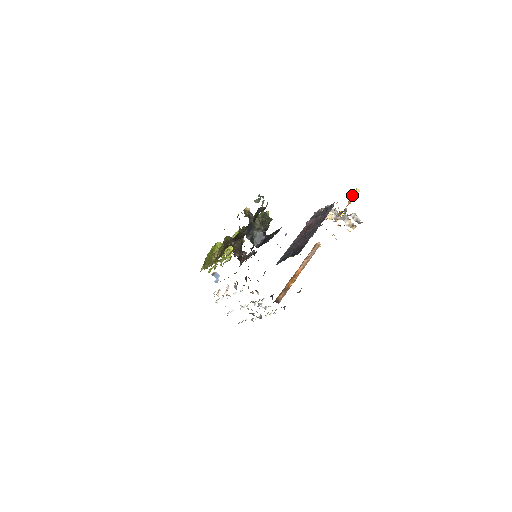
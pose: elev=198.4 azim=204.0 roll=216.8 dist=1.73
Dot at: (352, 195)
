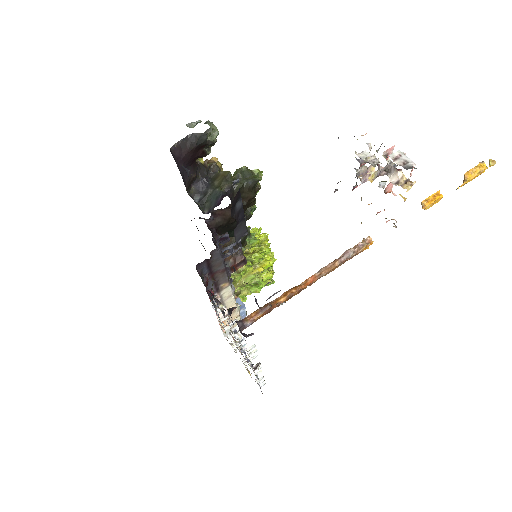
Dot at: (473, 168)
